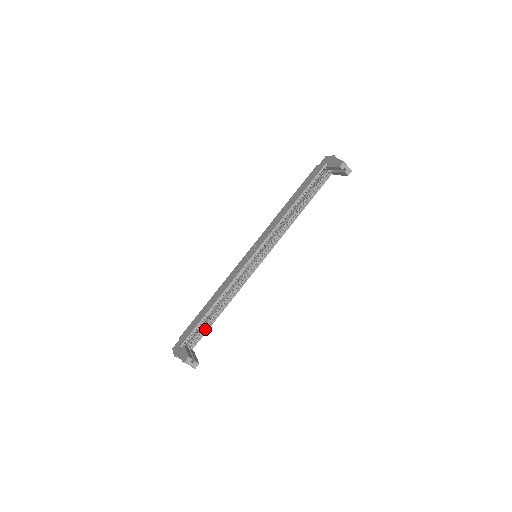
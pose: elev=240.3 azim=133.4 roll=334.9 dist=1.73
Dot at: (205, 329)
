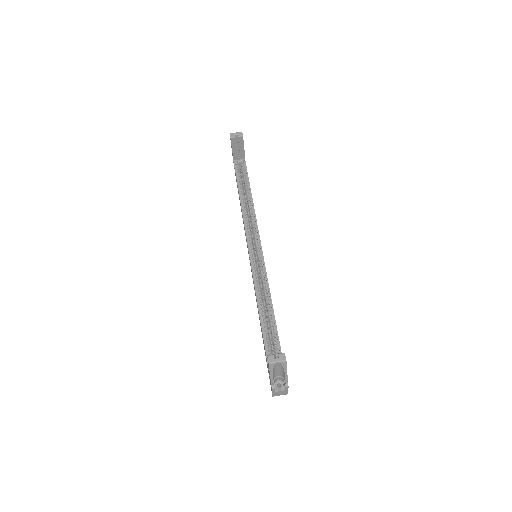
Dot at: (276, 343)
